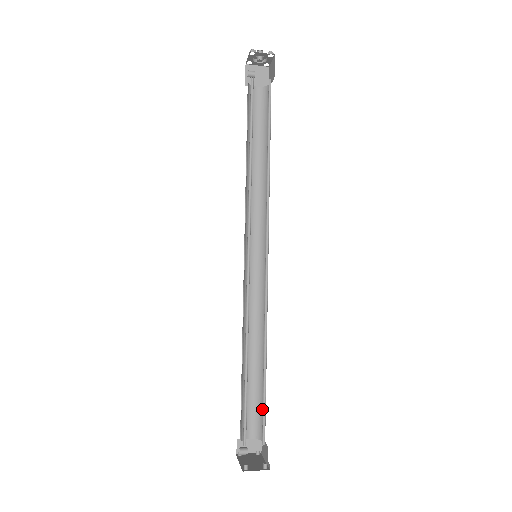
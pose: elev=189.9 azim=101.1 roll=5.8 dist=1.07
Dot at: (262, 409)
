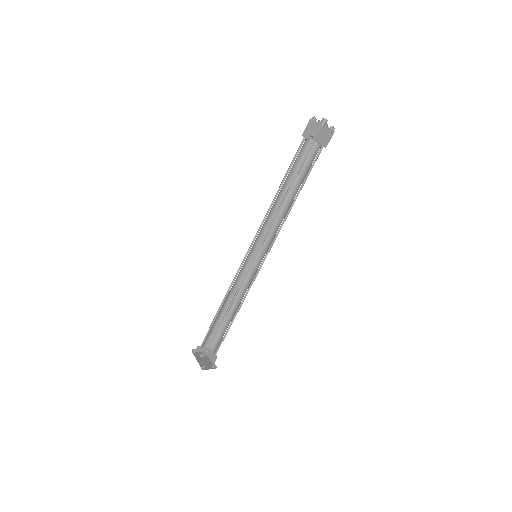
Dot at: (219, 335)
